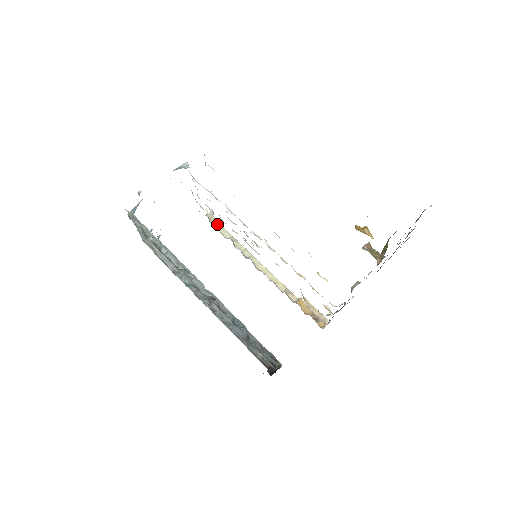
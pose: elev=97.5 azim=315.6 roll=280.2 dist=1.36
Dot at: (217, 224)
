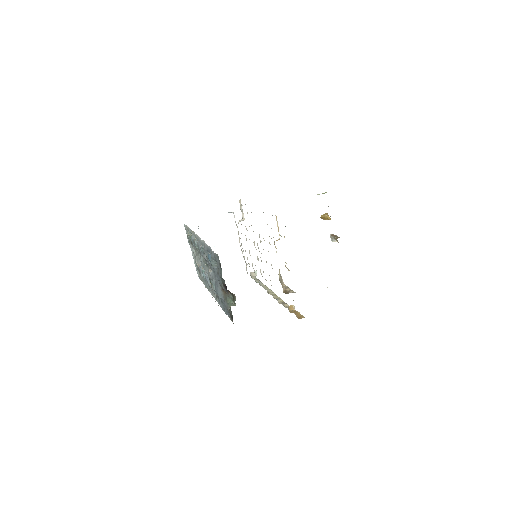
Dot at: (256, 278)
